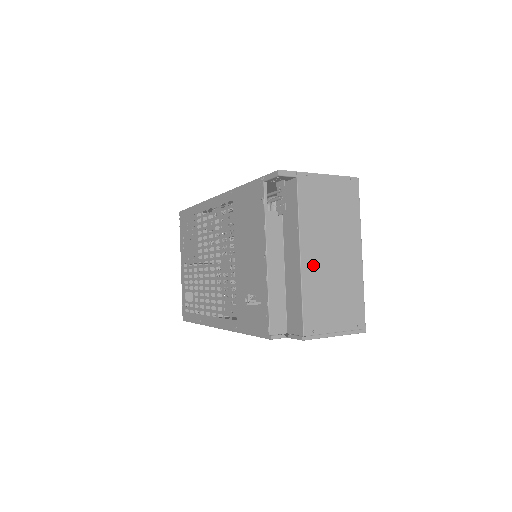
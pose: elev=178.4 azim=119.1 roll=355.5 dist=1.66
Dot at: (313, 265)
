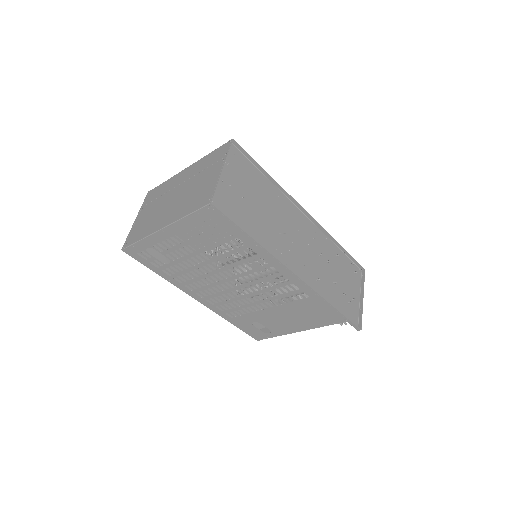
Dot at: occluded
